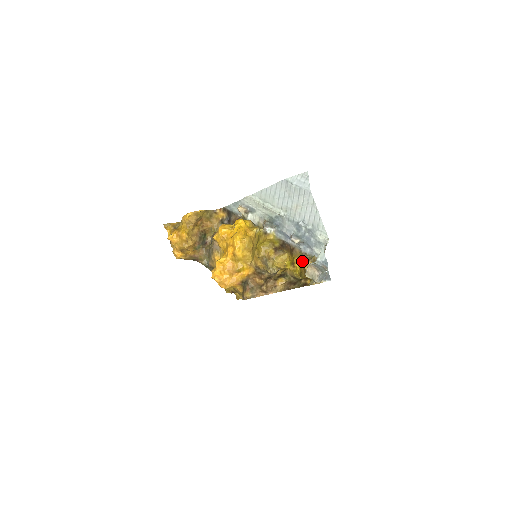
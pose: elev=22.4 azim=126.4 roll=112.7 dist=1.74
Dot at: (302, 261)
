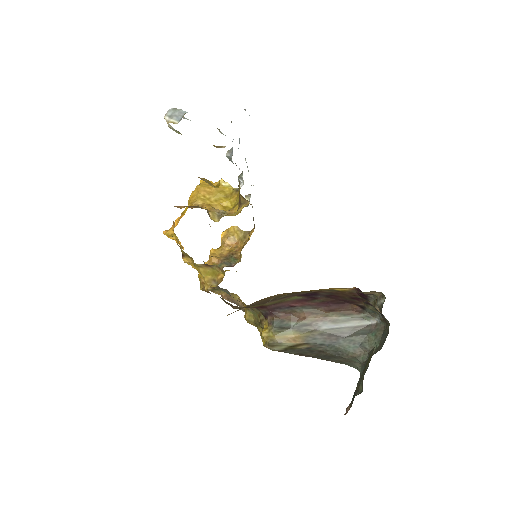
Dot at: occluded
